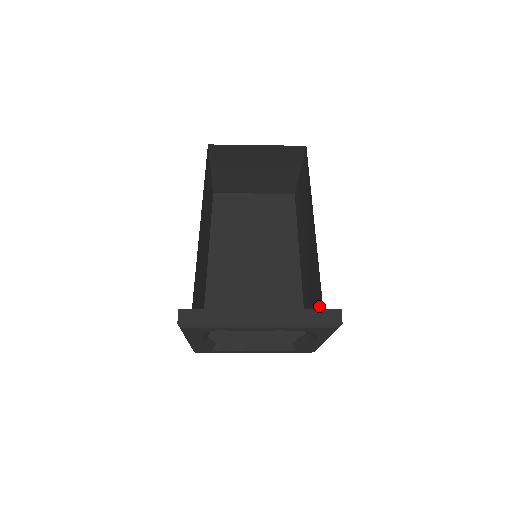
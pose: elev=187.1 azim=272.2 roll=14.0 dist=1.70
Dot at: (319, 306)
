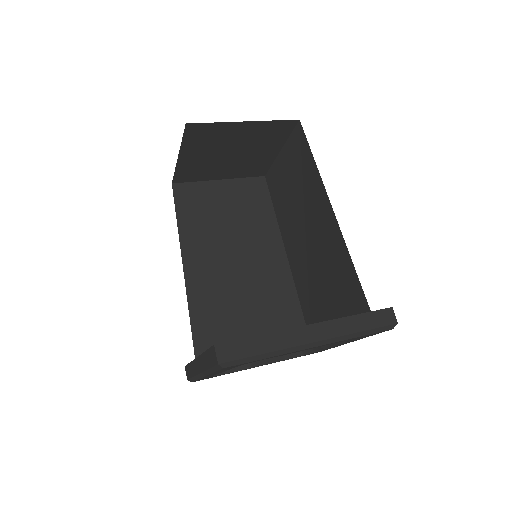
Dot at: (355, 306)
